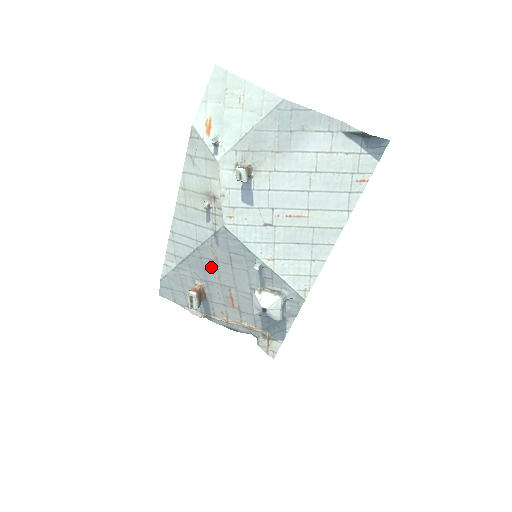
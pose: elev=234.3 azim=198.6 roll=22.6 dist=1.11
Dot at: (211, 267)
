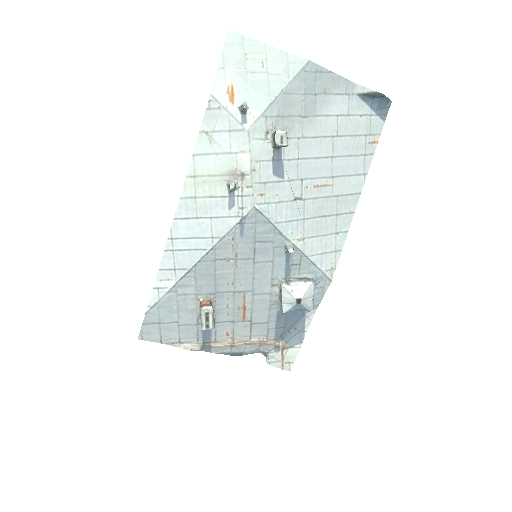
Dot at: (226, 270)
